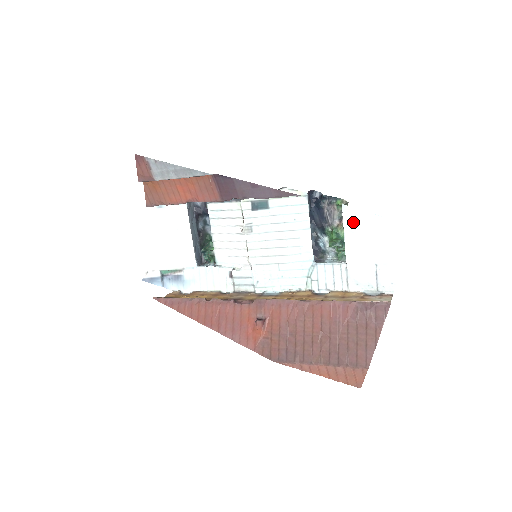
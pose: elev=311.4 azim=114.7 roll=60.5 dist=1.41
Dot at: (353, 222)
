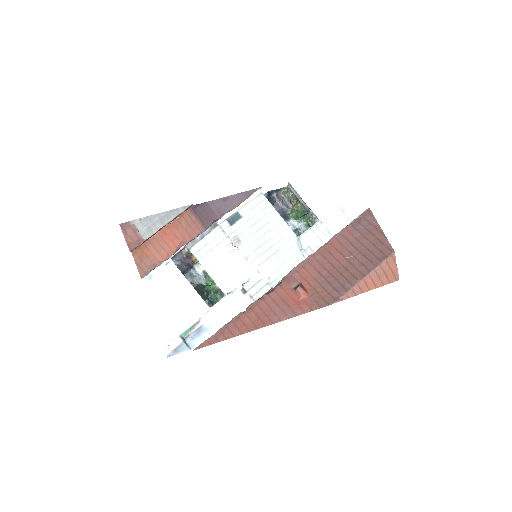
Dot at: (304, 188)
